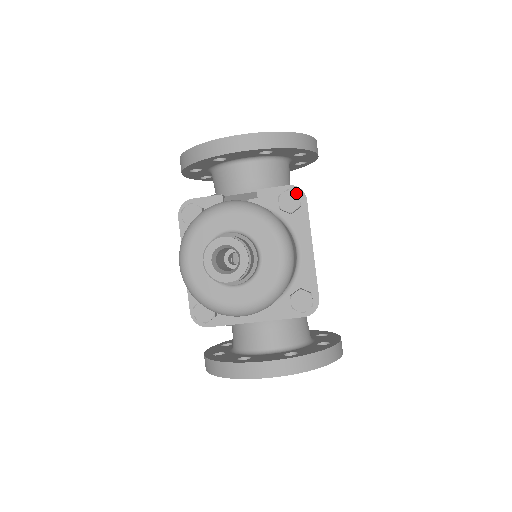
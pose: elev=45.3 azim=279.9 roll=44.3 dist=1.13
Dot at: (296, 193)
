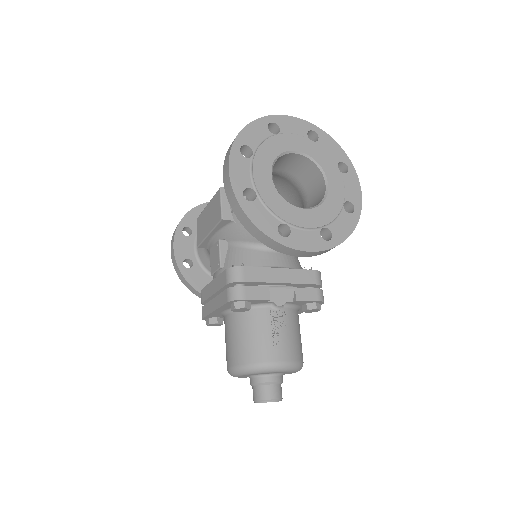
Dot at: occluded
